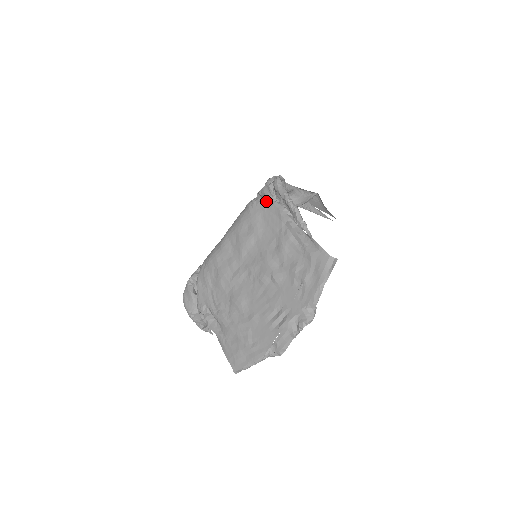
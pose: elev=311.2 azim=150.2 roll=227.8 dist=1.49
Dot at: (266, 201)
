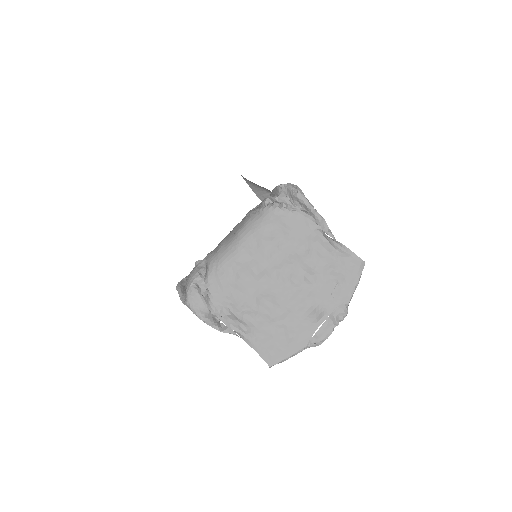
Dot at: (289, 208)
